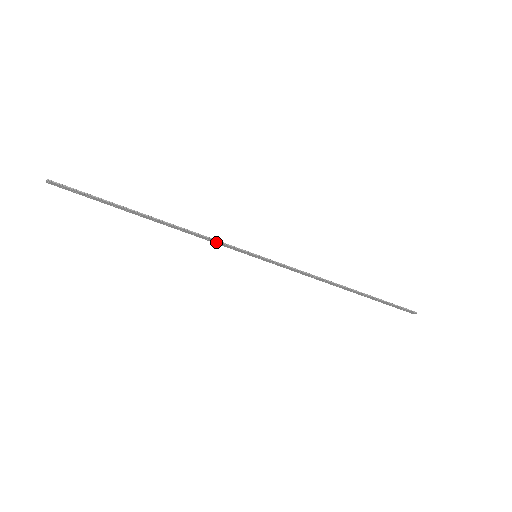
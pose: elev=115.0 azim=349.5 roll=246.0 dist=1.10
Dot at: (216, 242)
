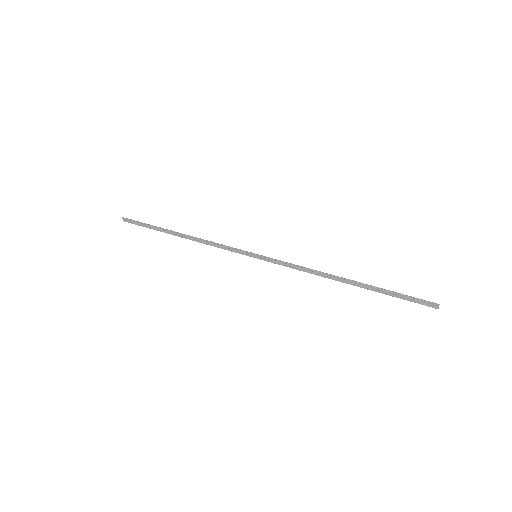
Dot at: (224, 247)
